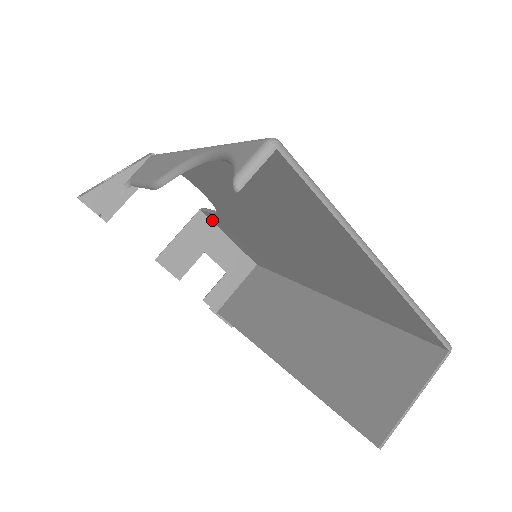
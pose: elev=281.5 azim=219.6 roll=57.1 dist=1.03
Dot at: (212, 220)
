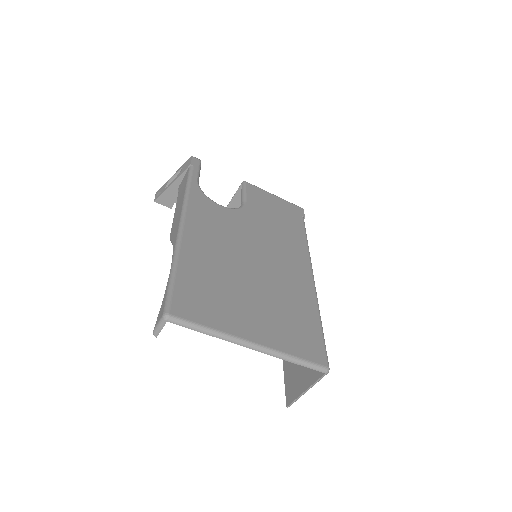
Dot at: occluded
